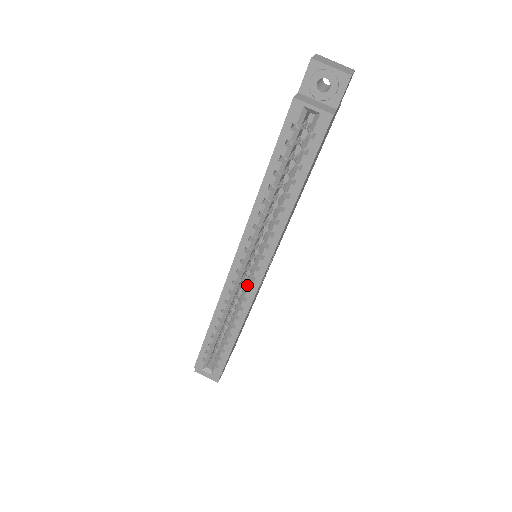
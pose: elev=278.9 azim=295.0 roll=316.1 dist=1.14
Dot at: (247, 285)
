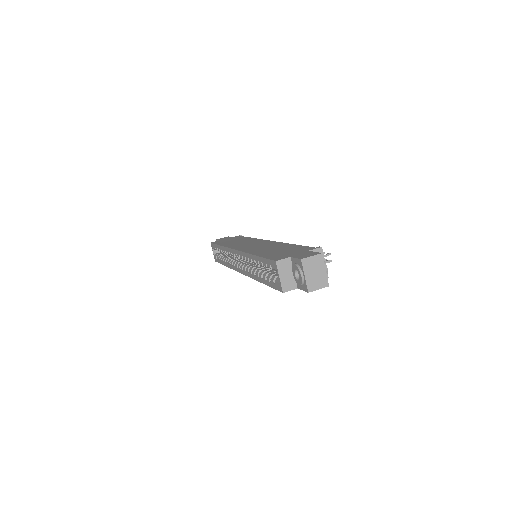
Dot at: occluded
